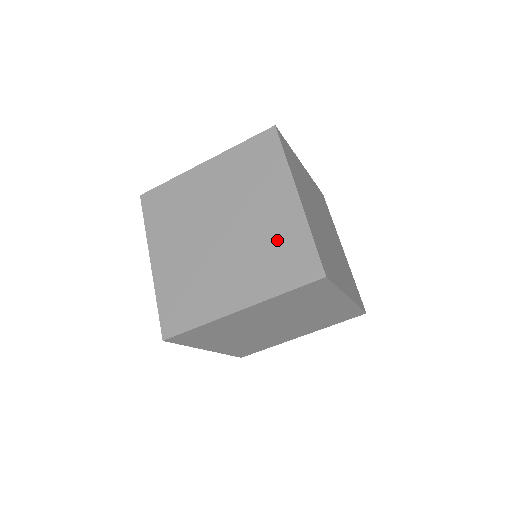
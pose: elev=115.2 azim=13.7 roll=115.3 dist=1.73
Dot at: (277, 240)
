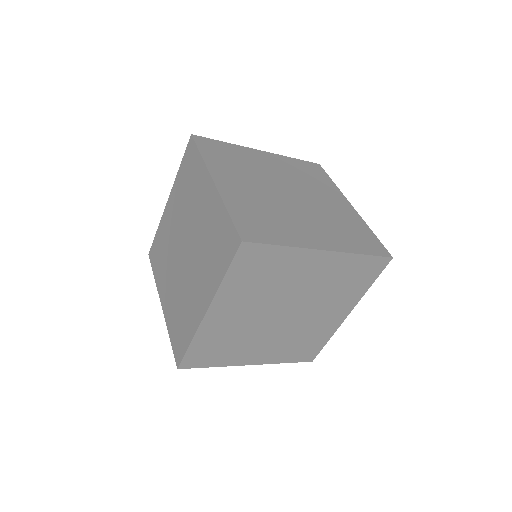
Dot at: (211, 231)
